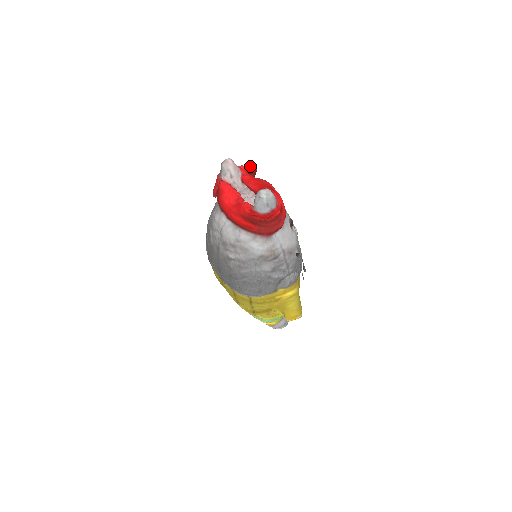
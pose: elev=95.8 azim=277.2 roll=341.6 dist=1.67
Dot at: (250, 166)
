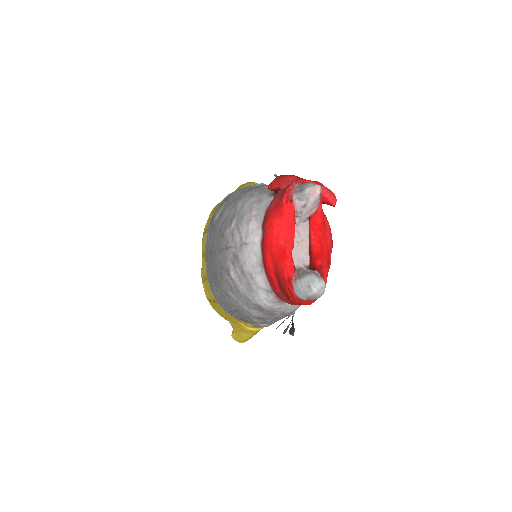
Dot at: (332, 198)
